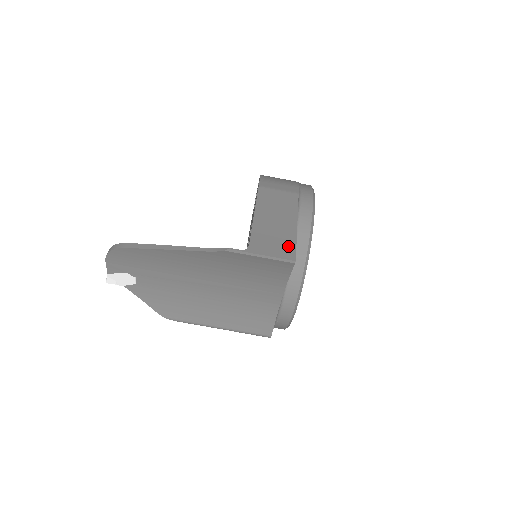
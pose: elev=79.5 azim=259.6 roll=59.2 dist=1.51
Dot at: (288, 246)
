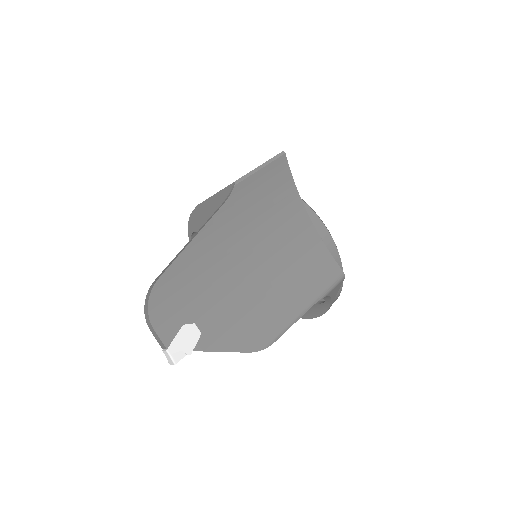
Dot at: occluded
